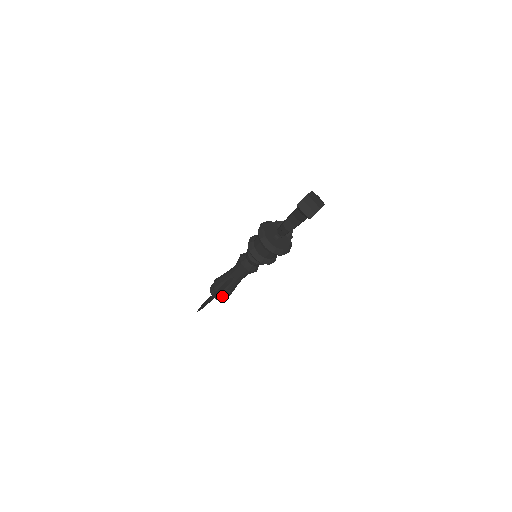
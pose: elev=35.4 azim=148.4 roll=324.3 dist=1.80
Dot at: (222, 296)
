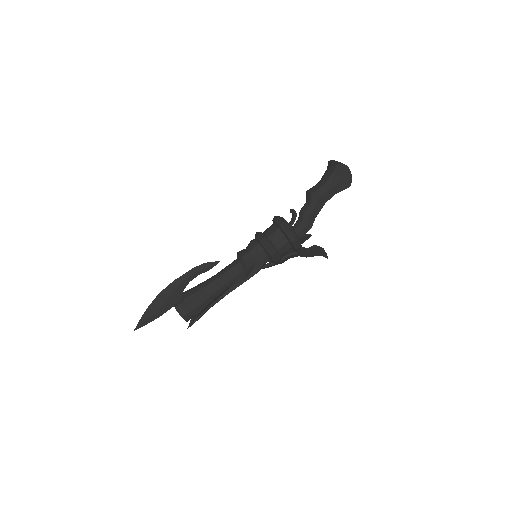
Dot at: (186, 300)
